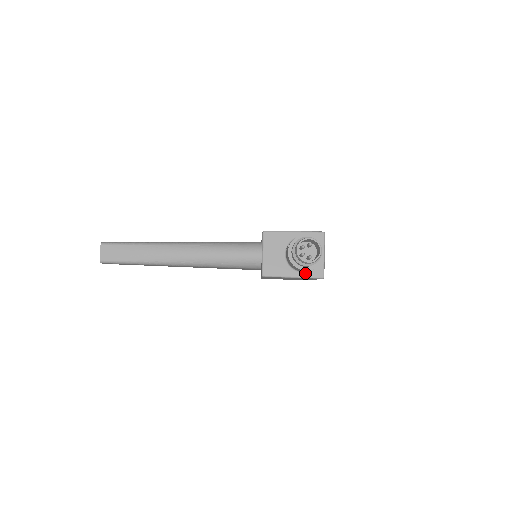
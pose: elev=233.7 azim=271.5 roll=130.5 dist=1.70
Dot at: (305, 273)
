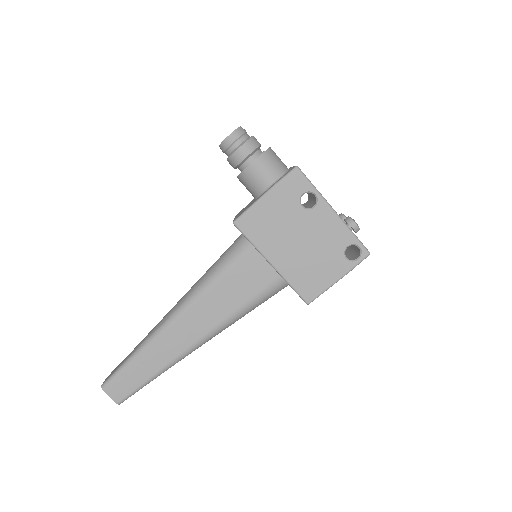
Dot at: (275, 183)
